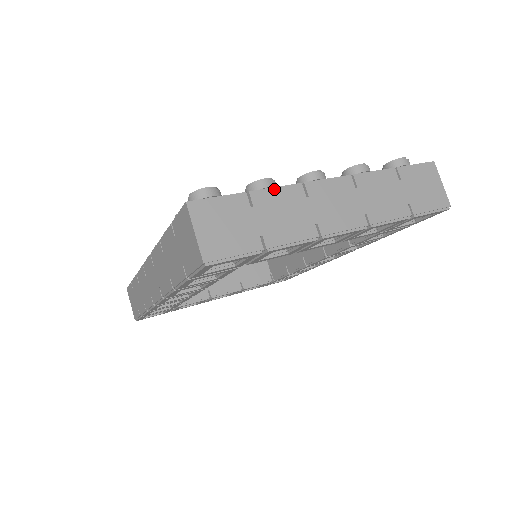
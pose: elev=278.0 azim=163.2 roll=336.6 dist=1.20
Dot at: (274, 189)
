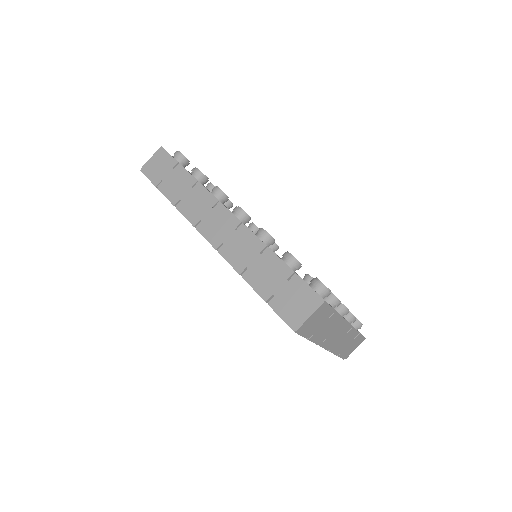
Dot at: (340, 315)
